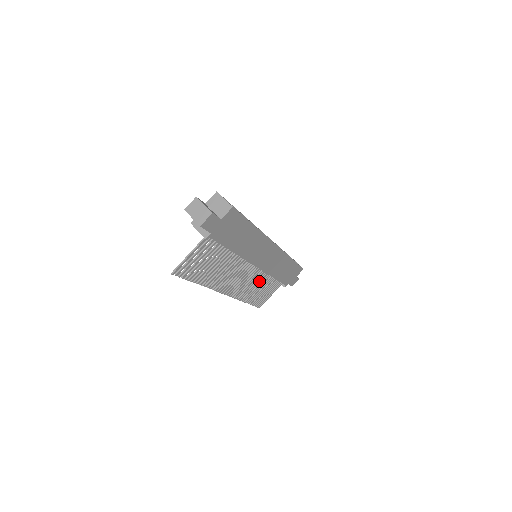
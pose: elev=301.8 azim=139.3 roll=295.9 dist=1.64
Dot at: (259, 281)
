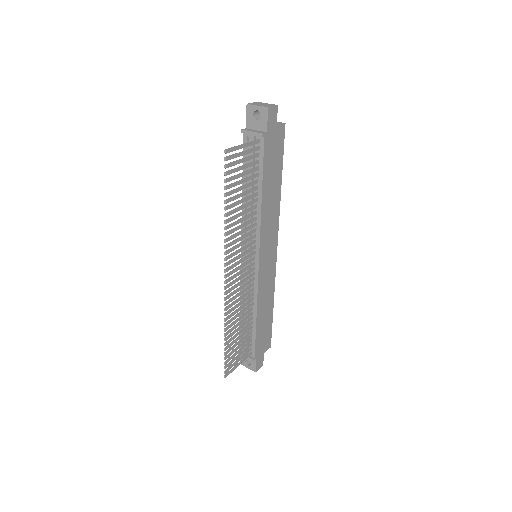
Dot at: (245, 308)
